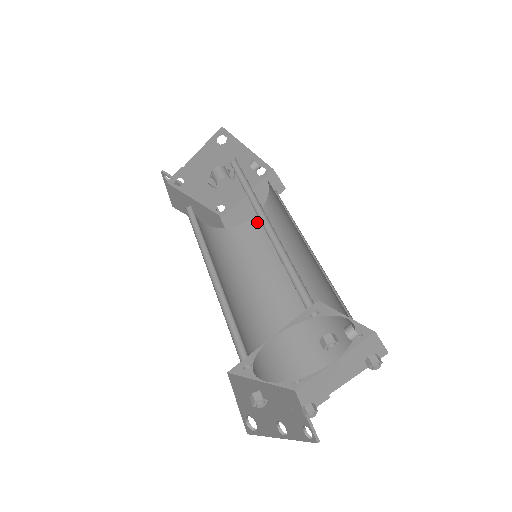
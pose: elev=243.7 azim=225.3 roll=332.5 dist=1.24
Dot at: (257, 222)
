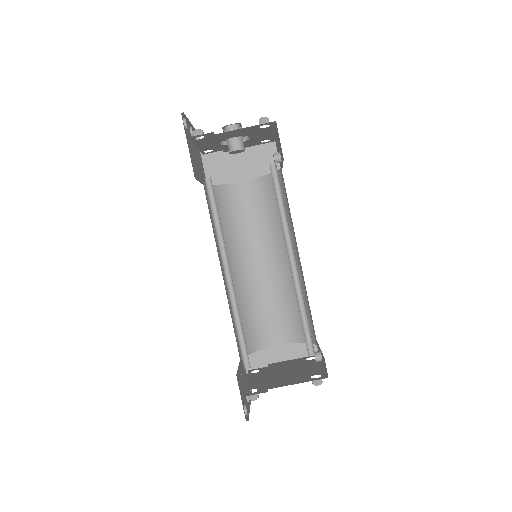
Dot at: (244, 190)
